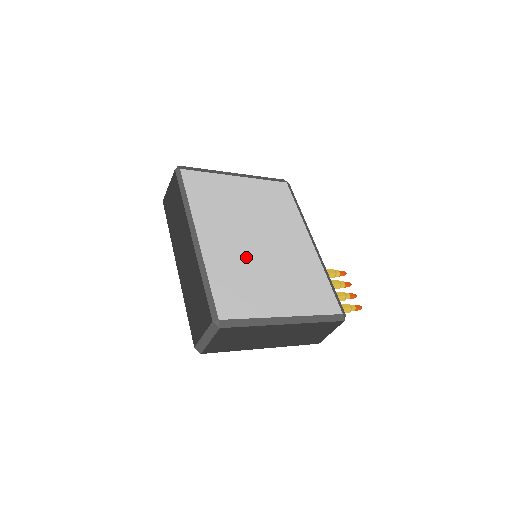
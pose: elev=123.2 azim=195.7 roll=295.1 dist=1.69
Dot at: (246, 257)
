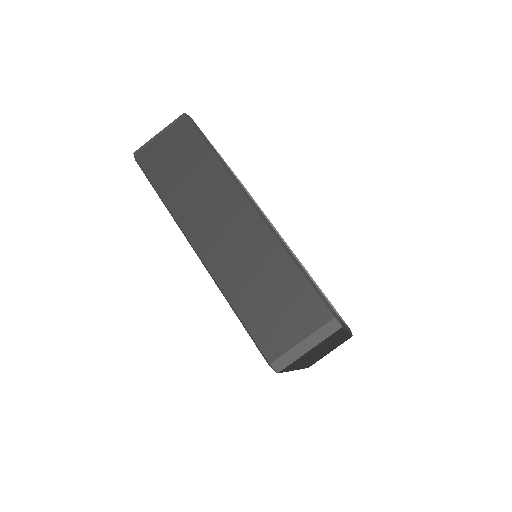
Dot at: occluded
